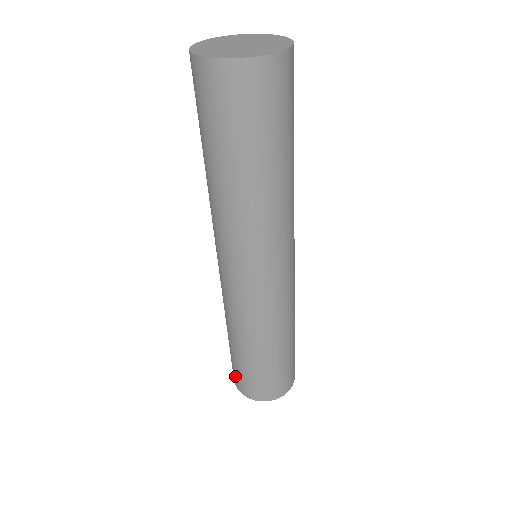
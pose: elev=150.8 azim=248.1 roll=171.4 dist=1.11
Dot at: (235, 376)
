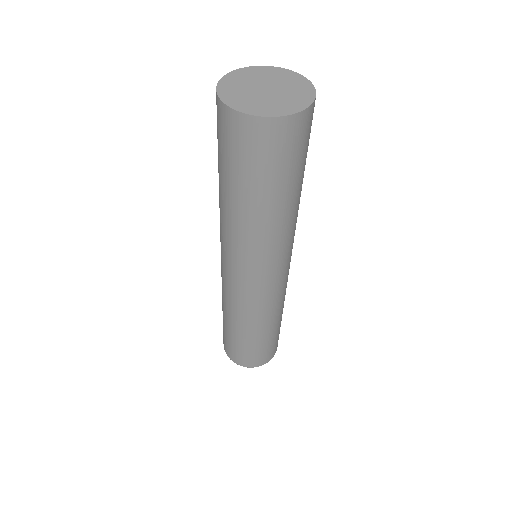
Dot at: (236, 356)
